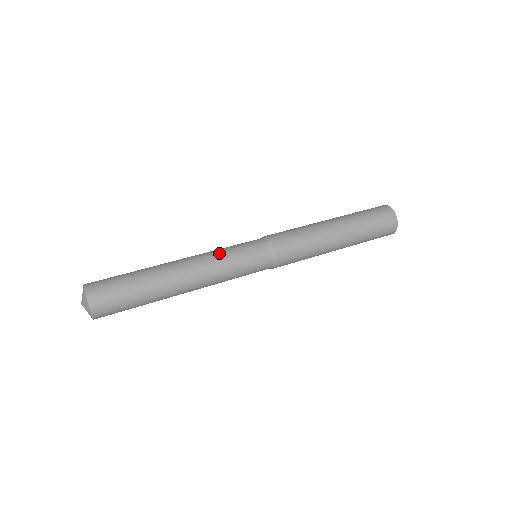
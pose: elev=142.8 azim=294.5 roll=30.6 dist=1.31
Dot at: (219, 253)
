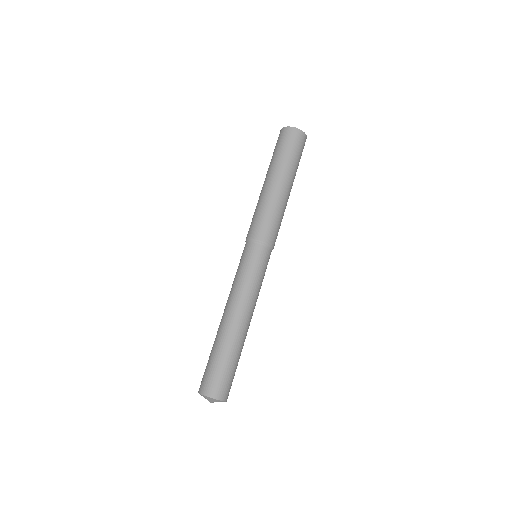
Dot at: (235, 283)
